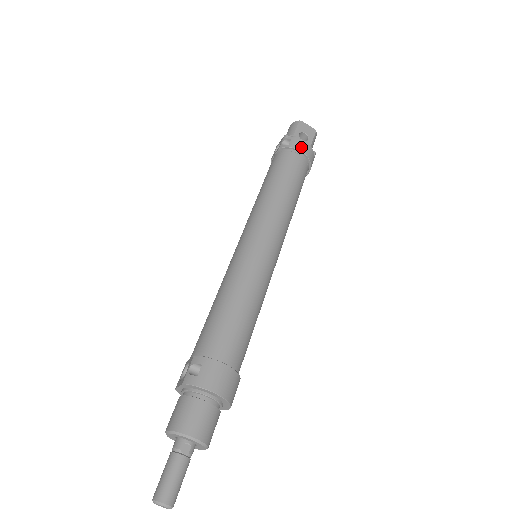
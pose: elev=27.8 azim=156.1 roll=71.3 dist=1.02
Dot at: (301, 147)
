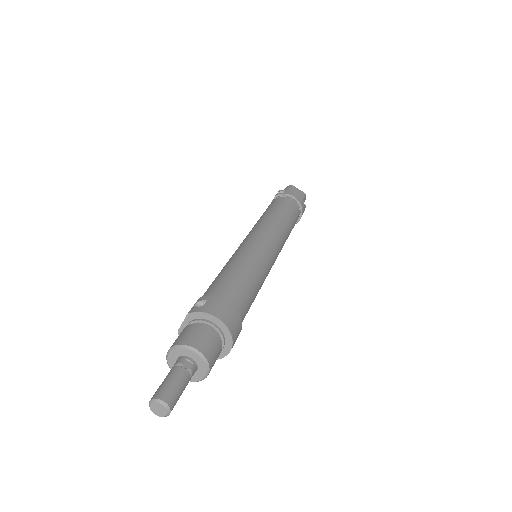
Dot at: (294, 195)
